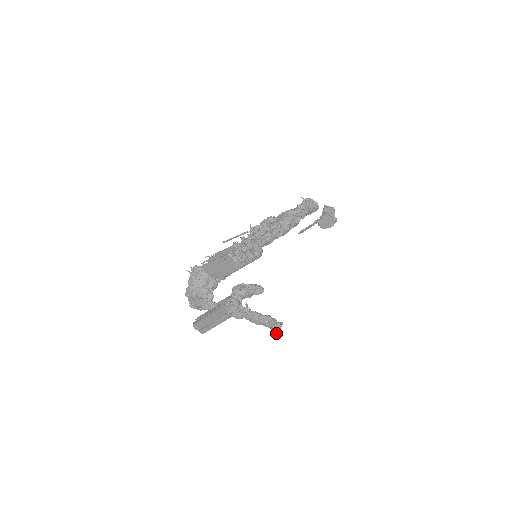
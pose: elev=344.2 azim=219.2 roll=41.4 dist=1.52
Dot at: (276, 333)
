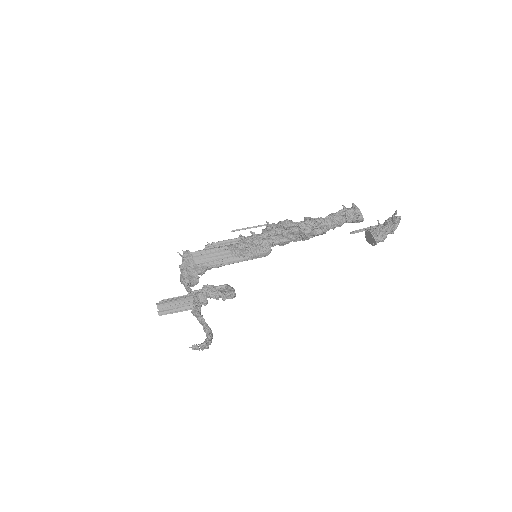
Dot at: occluded
